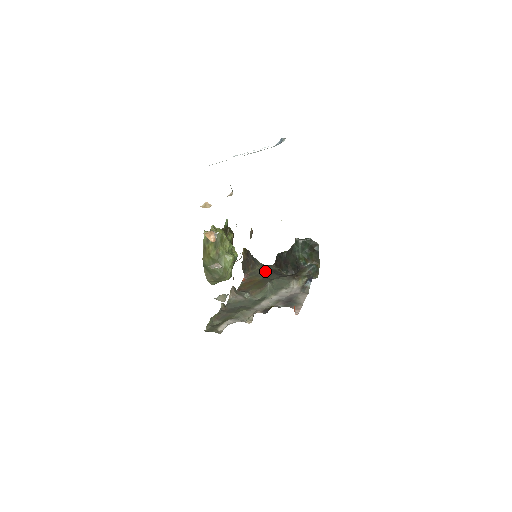
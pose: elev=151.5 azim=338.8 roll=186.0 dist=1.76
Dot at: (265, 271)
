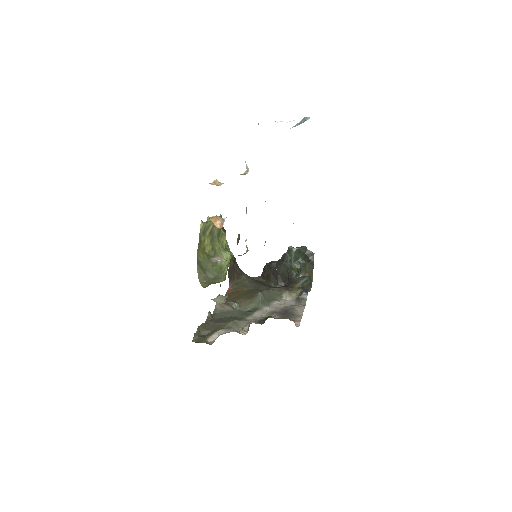
Dot at: (252, 282)
